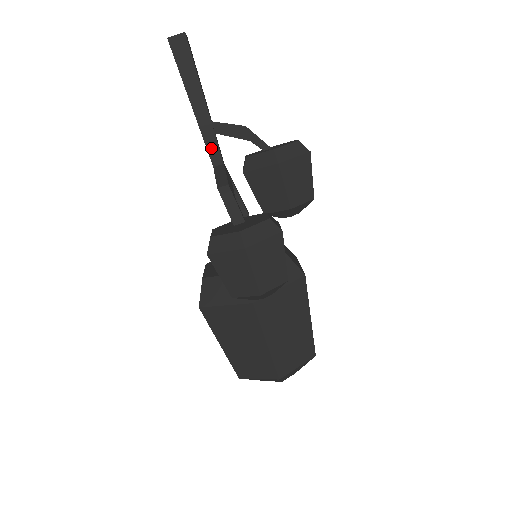
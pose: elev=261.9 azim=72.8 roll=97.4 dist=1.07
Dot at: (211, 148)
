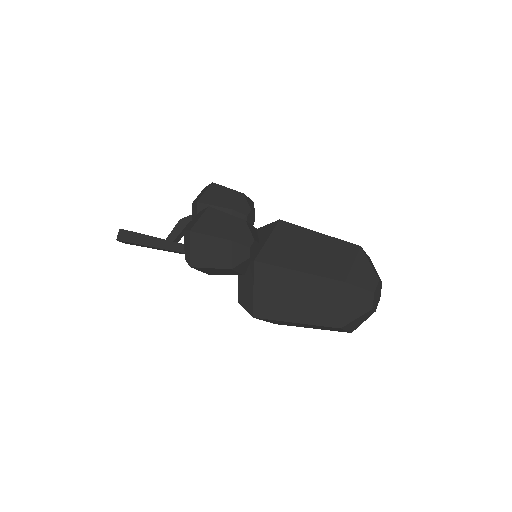
Dot at: (178, 249)
